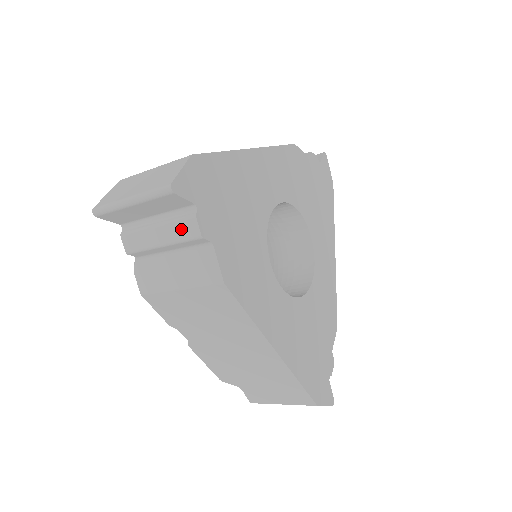
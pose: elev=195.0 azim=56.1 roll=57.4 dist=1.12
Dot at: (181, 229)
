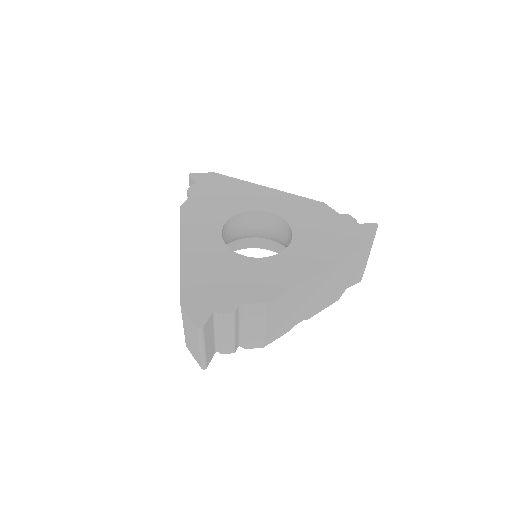
Dot at: occluded
